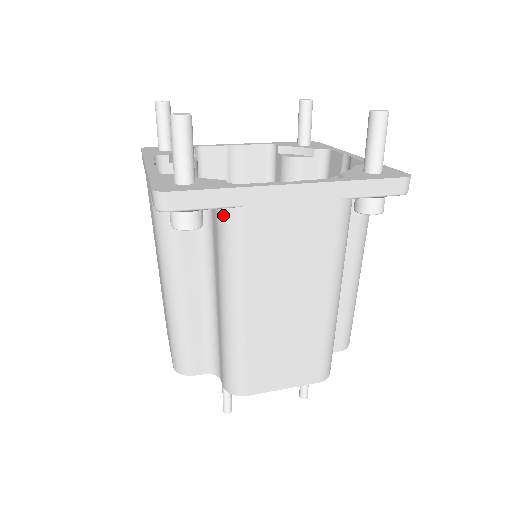
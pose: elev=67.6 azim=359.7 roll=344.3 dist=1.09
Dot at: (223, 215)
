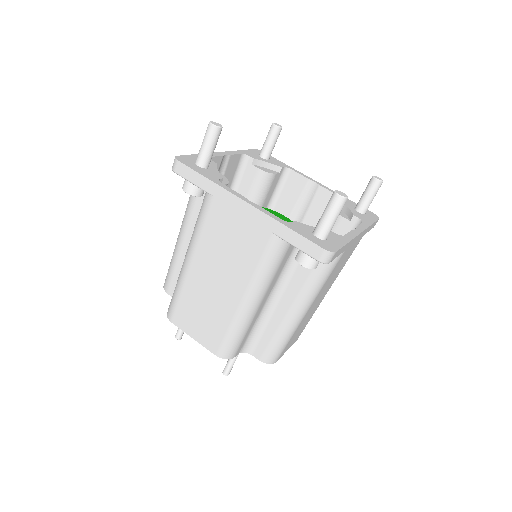
Dot at: occluded
